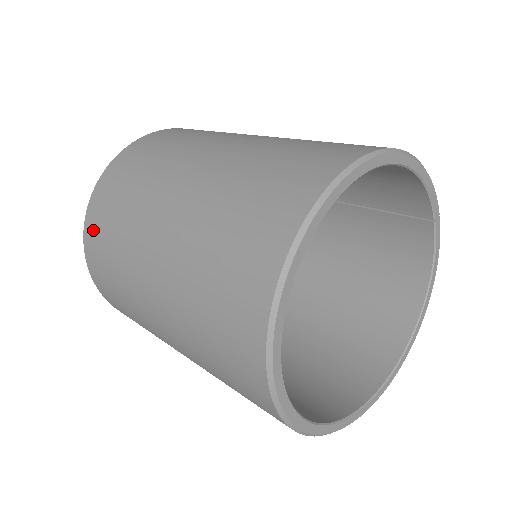
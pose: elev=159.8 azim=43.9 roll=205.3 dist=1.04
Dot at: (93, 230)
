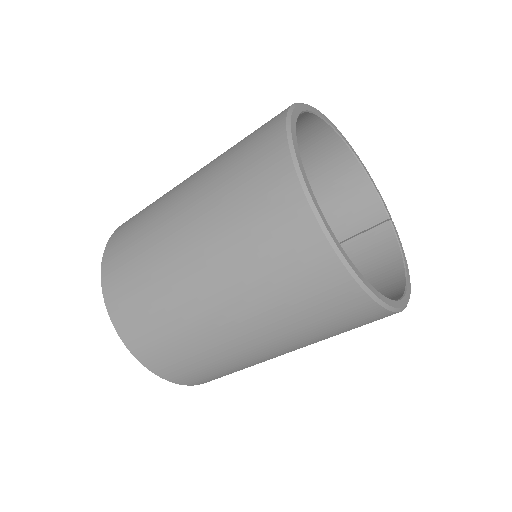
Dot at: (121, 229)
